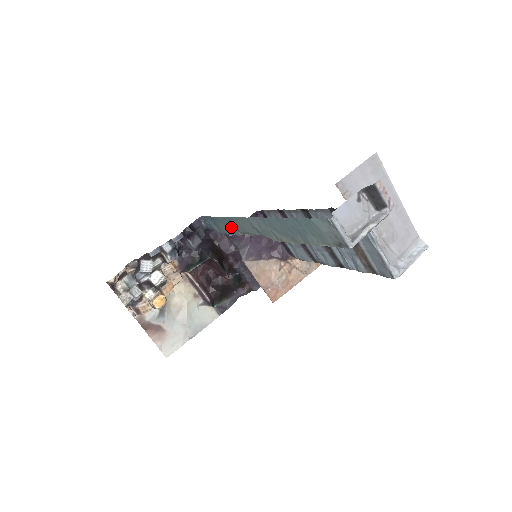
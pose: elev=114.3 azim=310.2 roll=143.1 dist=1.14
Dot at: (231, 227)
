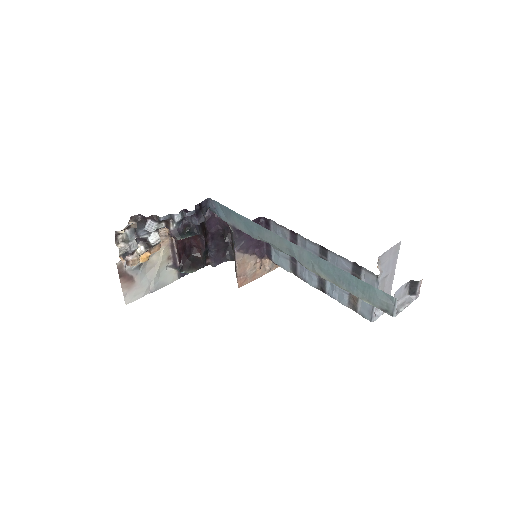
Dot at: (253, 230)
